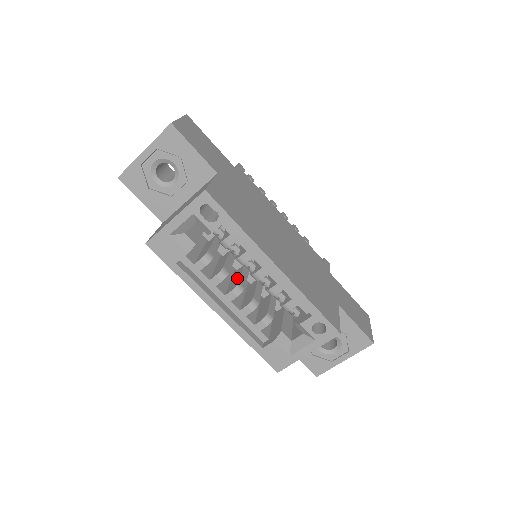
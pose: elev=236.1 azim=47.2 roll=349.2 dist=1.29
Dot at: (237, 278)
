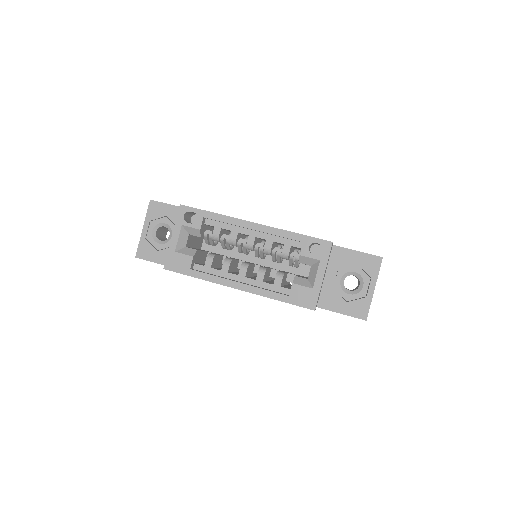
Dot at: occluded
